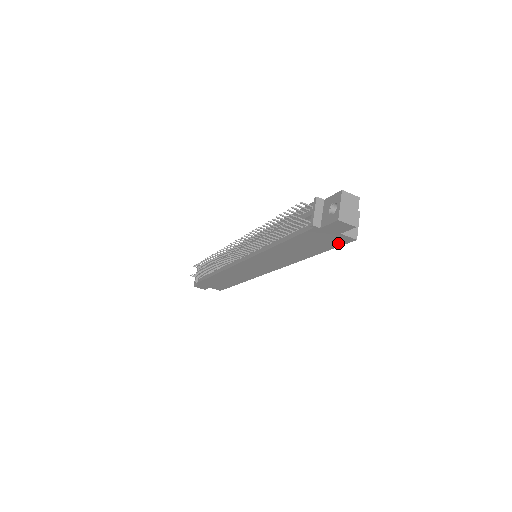
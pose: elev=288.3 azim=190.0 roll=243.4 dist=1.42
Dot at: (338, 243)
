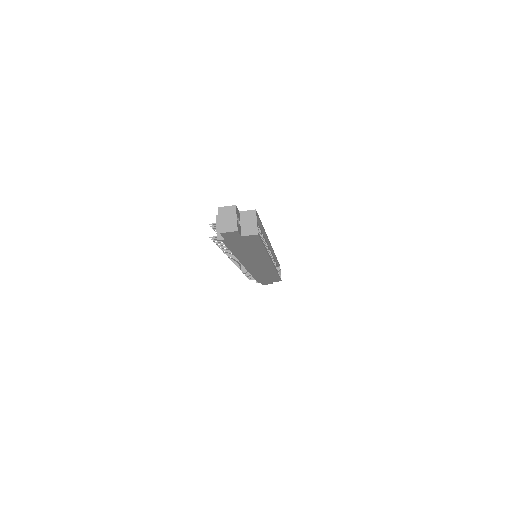
Dot at: (255, 239)
